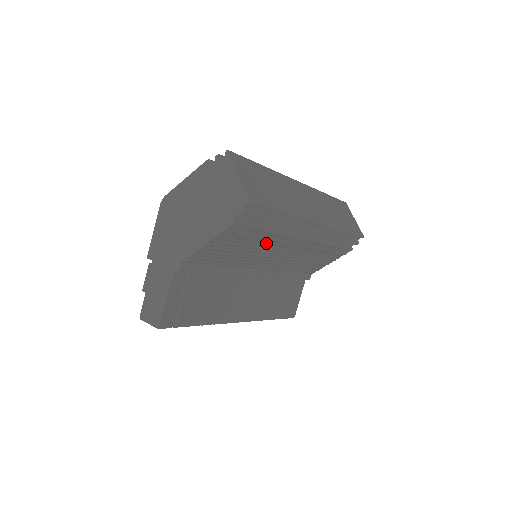
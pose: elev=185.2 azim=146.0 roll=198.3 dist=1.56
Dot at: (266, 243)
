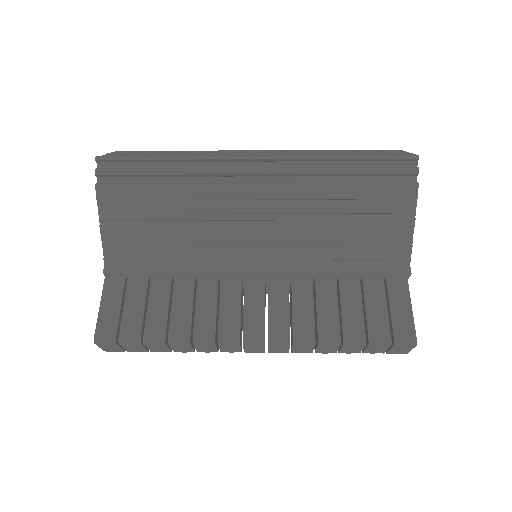
Dot at: (189, 208)
